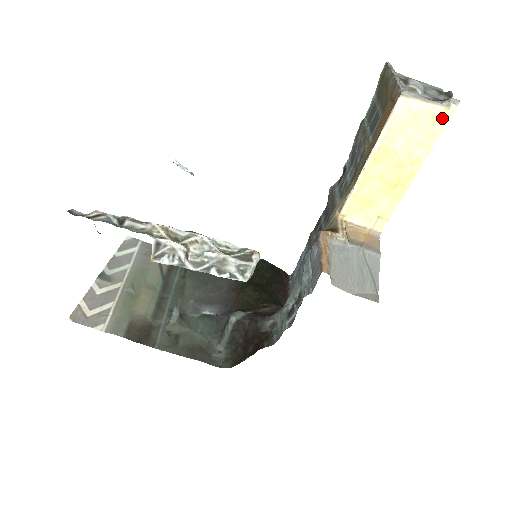
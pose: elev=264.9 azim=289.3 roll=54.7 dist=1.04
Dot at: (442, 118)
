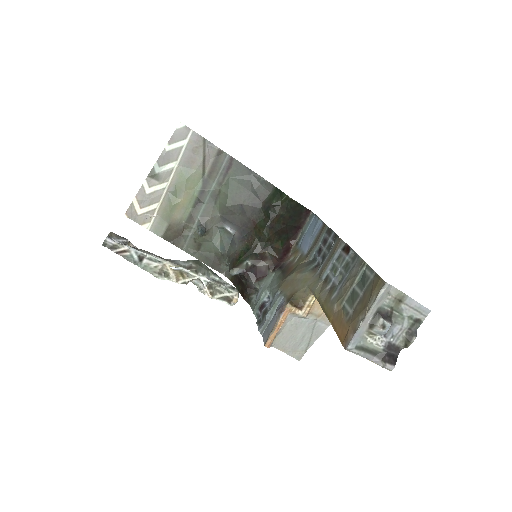
Dot at: occluded
